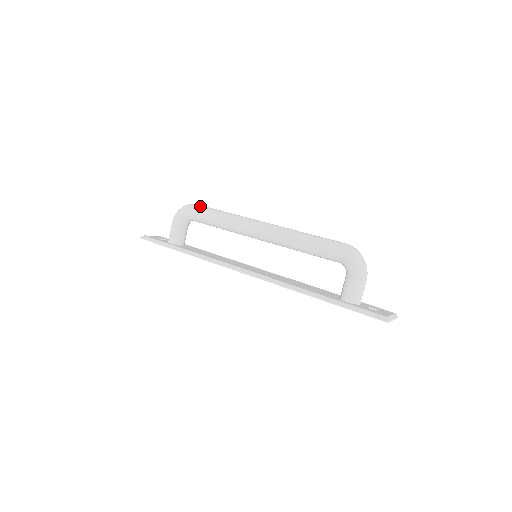
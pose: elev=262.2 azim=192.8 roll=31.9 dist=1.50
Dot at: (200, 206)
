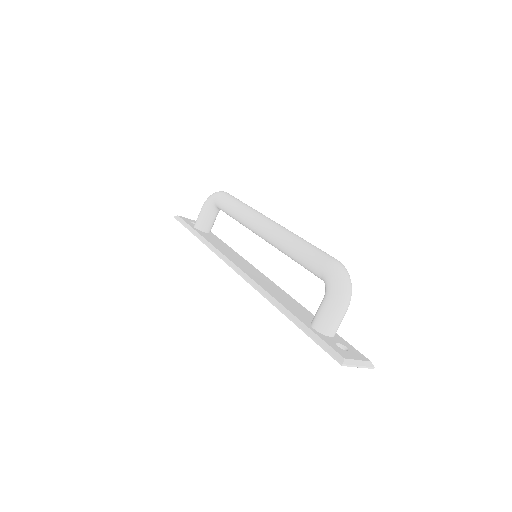
Dot at: (227, 194)
